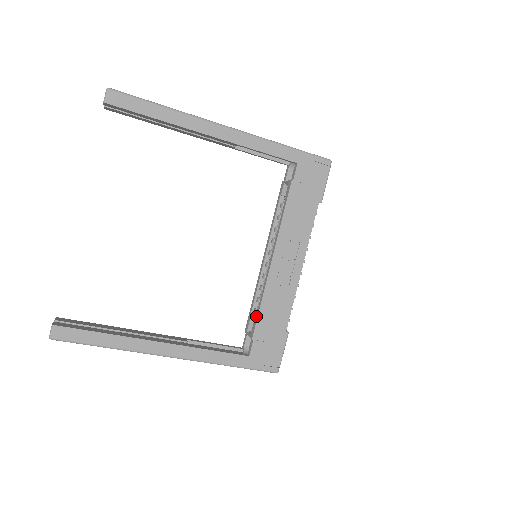
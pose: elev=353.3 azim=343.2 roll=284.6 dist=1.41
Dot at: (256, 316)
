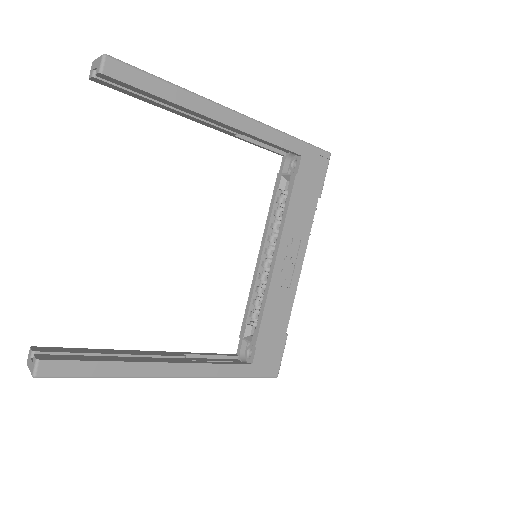
Dot at: (258, 321)
